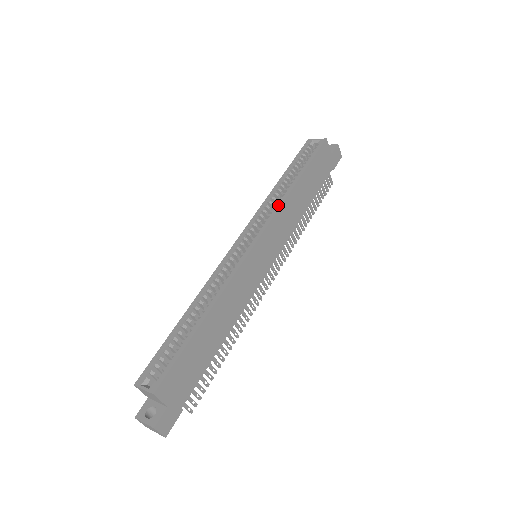
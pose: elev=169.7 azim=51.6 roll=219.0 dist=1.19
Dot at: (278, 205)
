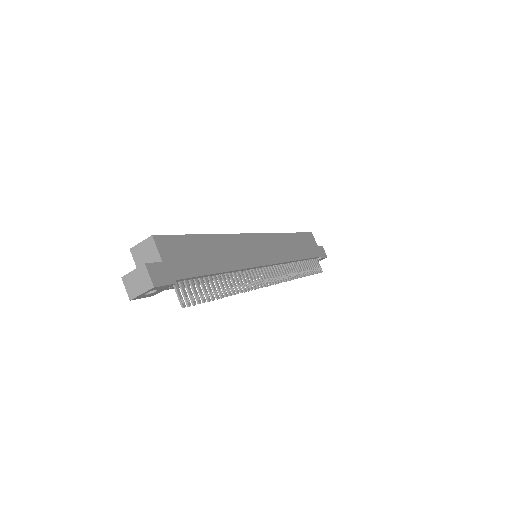
Dot at: occluded
